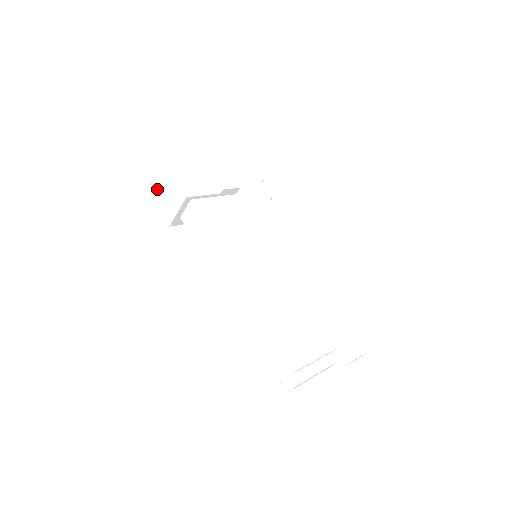
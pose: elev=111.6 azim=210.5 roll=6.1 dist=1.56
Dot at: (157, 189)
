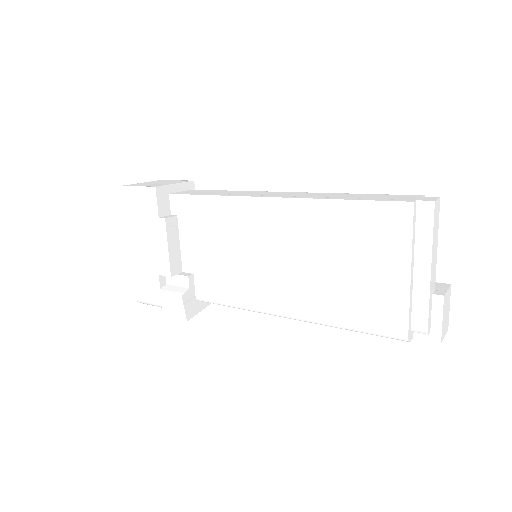
Dot at: (134, 184)
